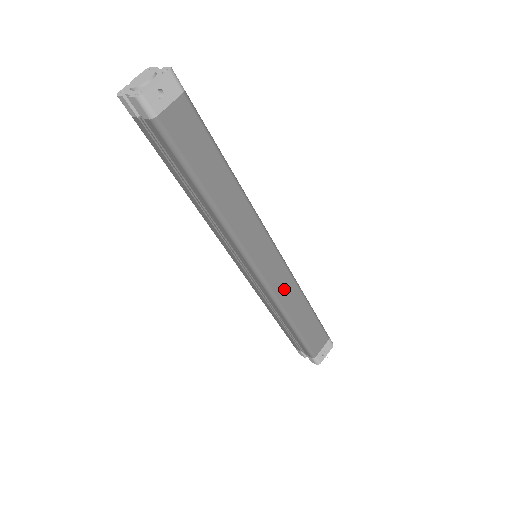
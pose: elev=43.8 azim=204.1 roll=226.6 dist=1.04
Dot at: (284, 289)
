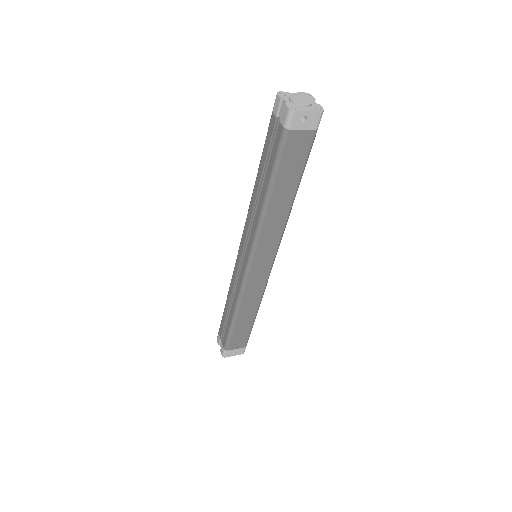
Dot at: (253, 292)
